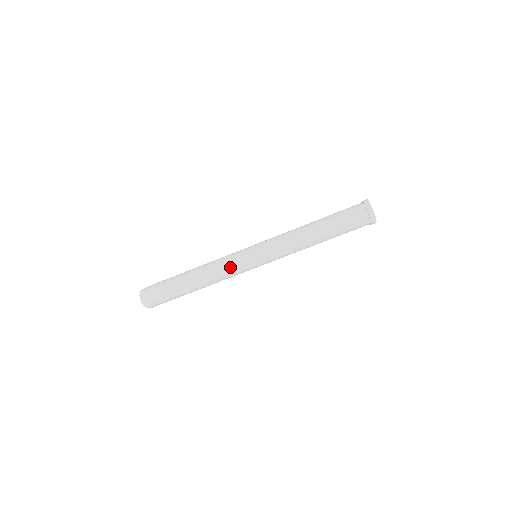
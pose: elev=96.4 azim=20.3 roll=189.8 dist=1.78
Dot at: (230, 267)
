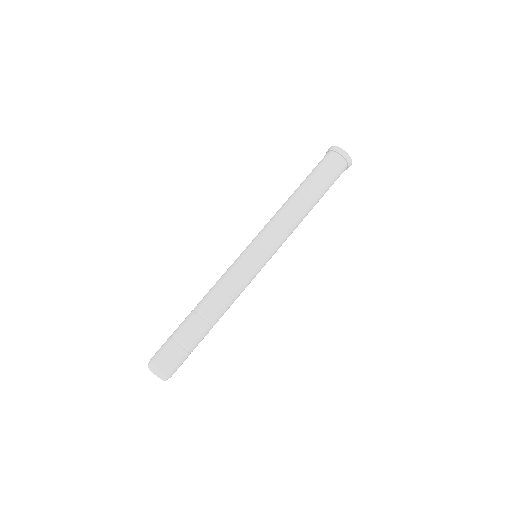
Dot at: (235, 277)
